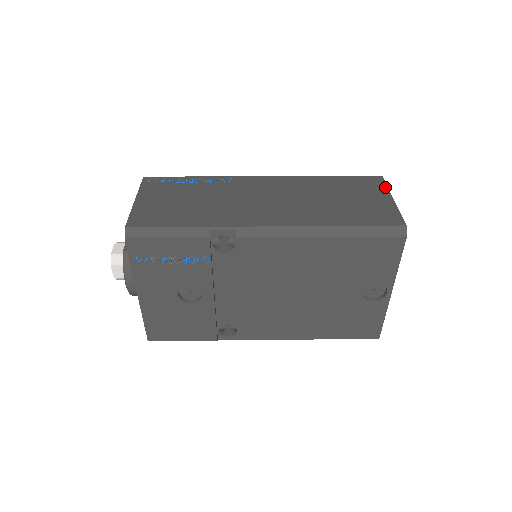
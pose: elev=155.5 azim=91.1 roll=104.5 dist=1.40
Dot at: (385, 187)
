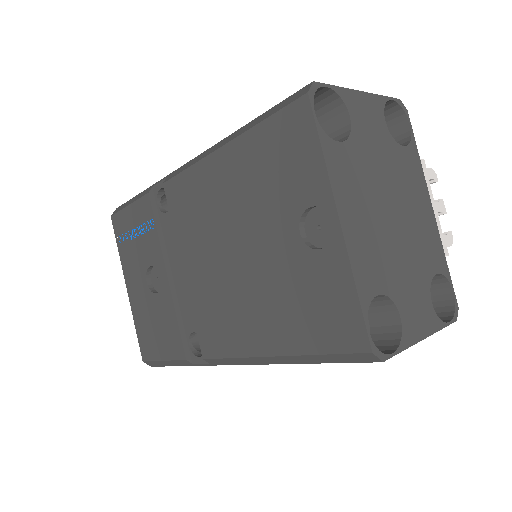
Dot at: (376, 97)
